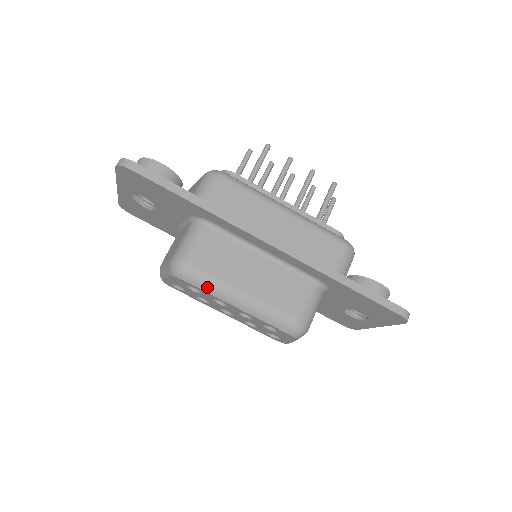
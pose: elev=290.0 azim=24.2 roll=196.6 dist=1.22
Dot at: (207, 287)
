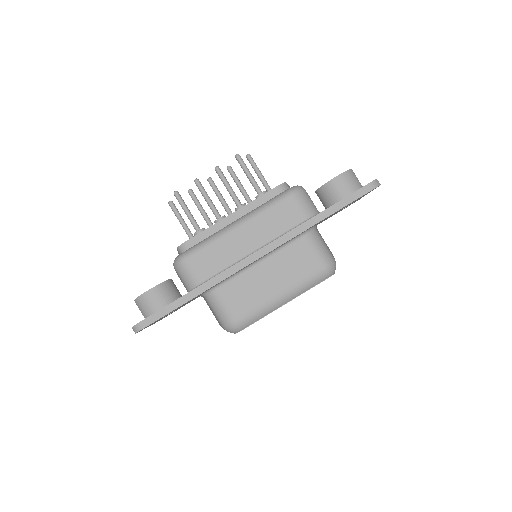
Dot at: (258, 317)
